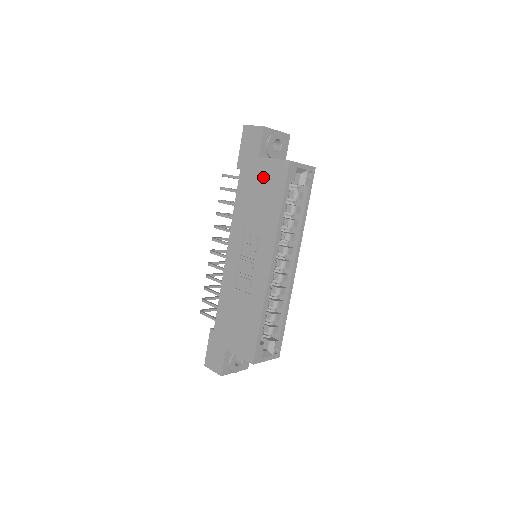
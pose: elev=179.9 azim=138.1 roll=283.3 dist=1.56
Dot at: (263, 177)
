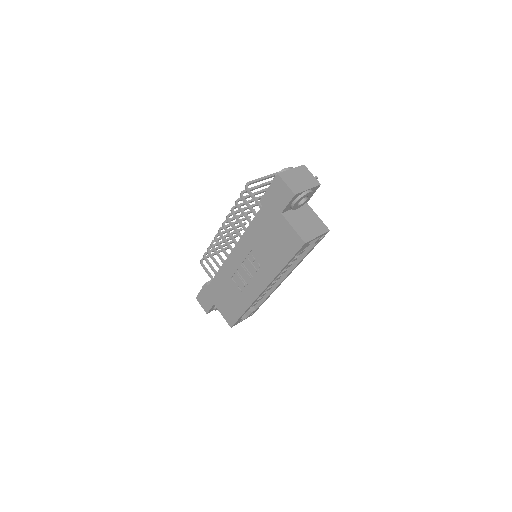
Dot at: (279, 232)
